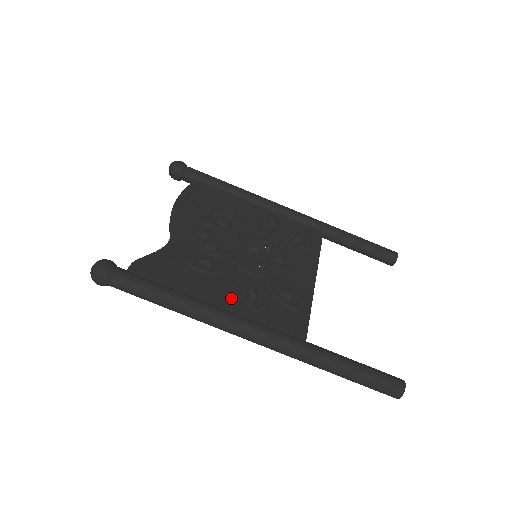
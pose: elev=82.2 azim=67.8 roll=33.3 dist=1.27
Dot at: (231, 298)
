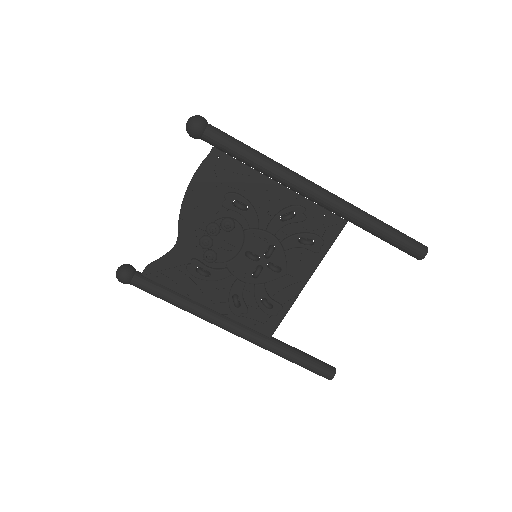
Dot at: (220, 301)
